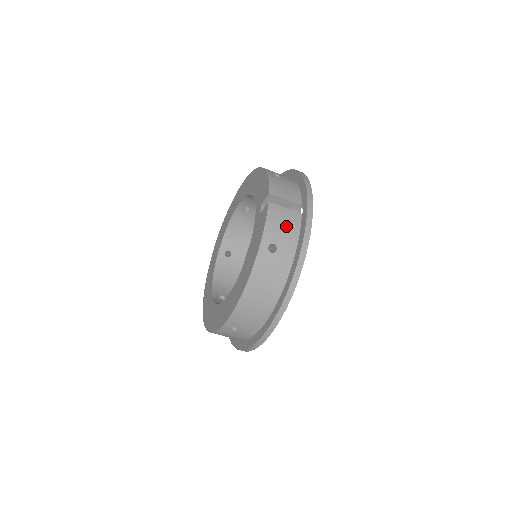
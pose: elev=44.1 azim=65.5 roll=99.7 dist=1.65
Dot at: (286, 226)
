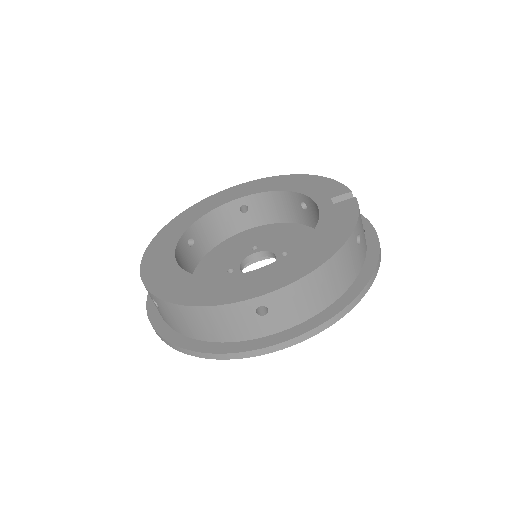
Dot at: (363, 230)
